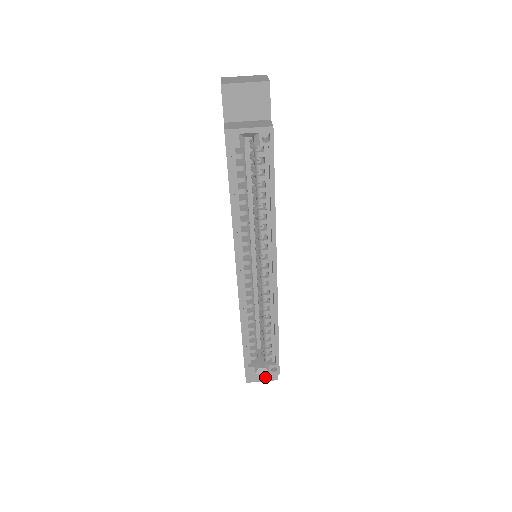
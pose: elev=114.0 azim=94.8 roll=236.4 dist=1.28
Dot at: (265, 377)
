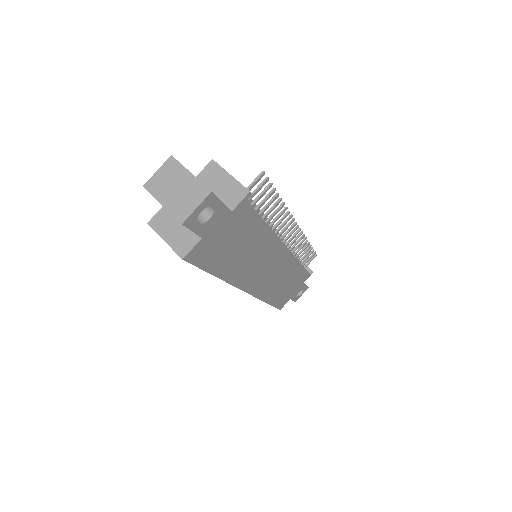
Dot at: occluded
